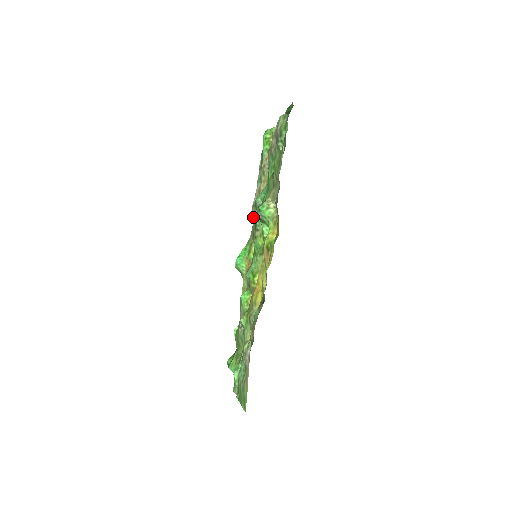
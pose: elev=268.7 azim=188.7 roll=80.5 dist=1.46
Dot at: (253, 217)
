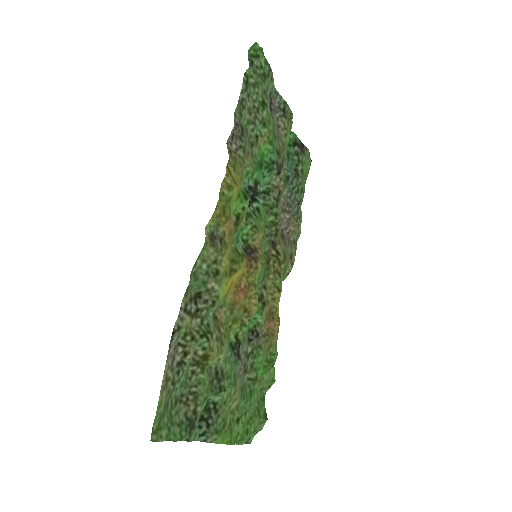
Dot at: (279, 230)
